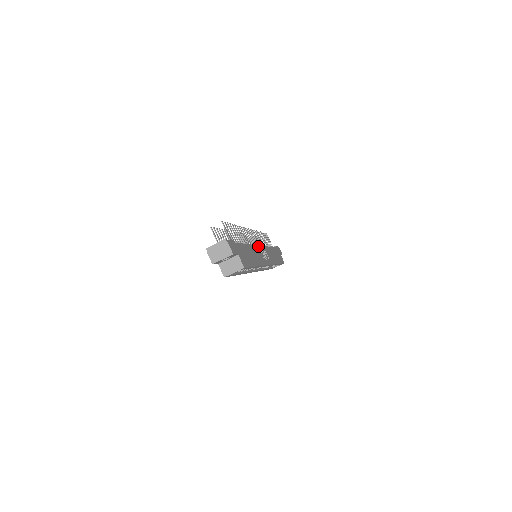
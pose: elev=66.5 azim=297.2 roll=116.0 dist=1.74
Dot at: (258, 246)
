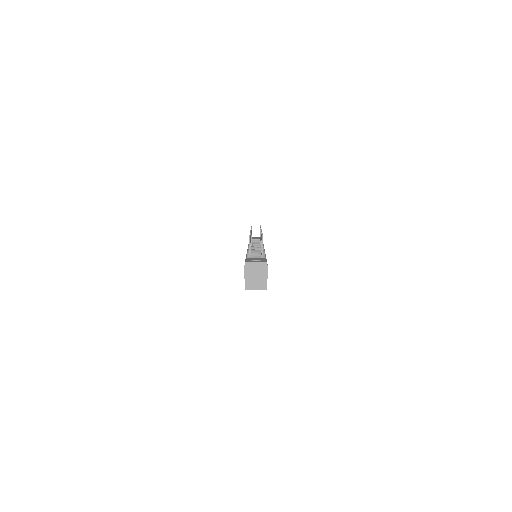
Dot at: occluded
